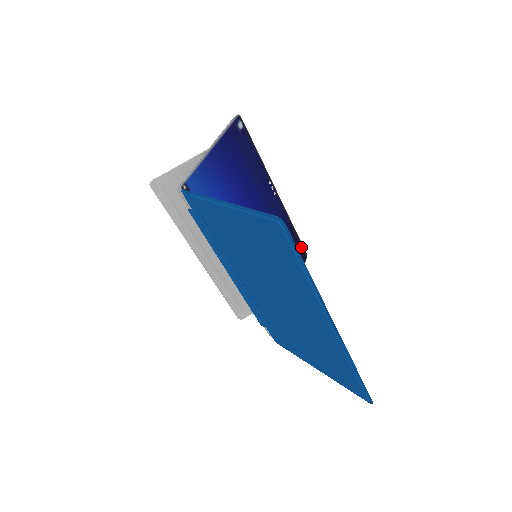
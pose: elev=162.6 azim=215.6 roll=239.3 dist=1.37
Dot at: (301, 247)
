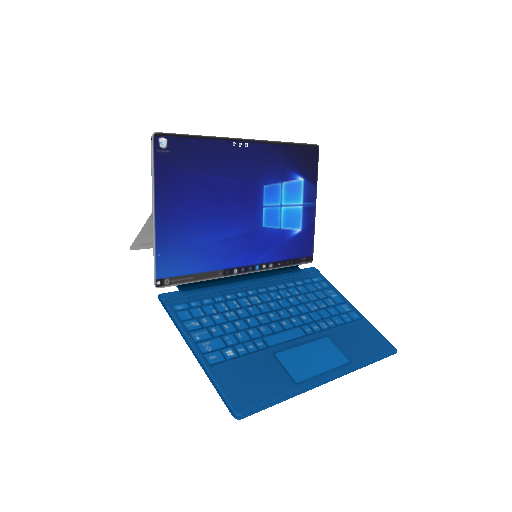
Dot at: (307, 148)
